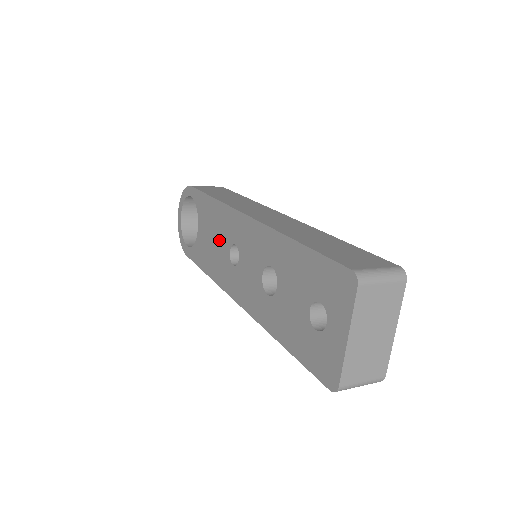
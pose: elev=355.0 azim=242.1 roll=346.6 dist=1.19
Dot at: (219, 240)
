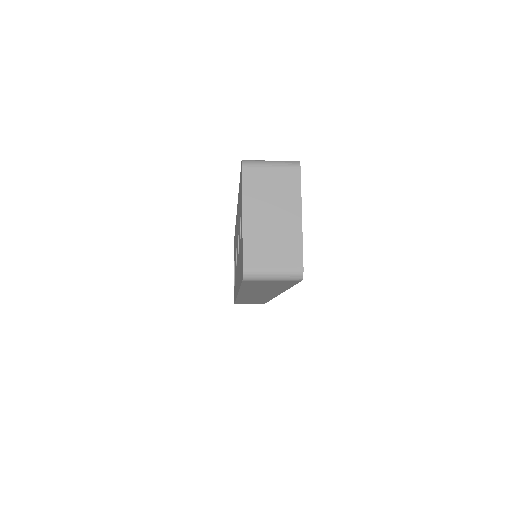
Dot at: (235, 258)
